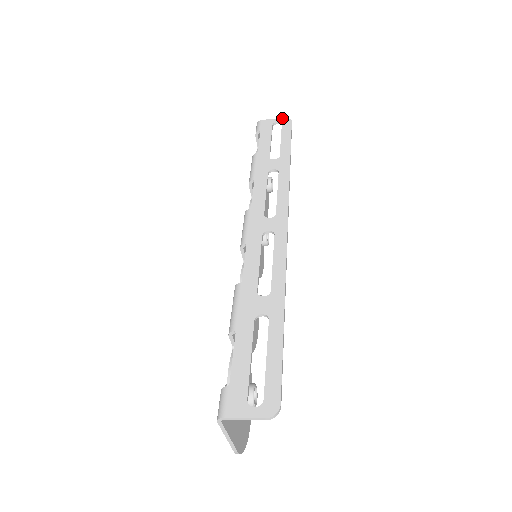
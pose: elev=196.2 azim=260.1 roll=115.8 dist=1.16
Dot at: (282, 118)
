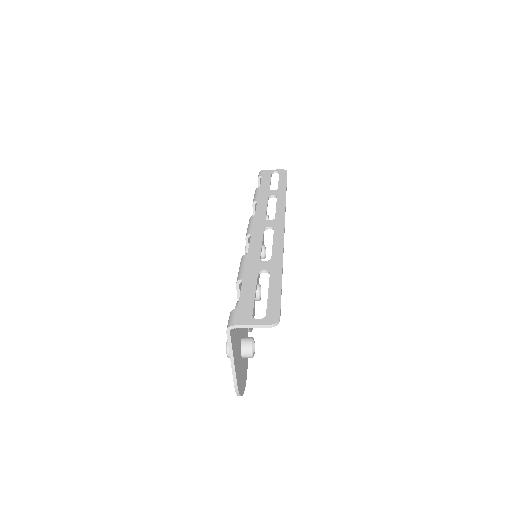
Dot at: (279, 169)
